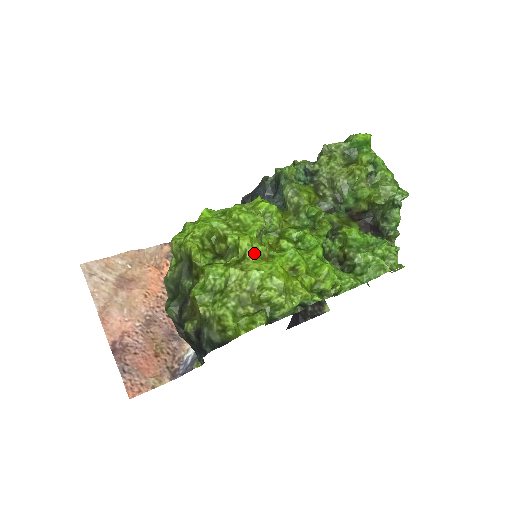
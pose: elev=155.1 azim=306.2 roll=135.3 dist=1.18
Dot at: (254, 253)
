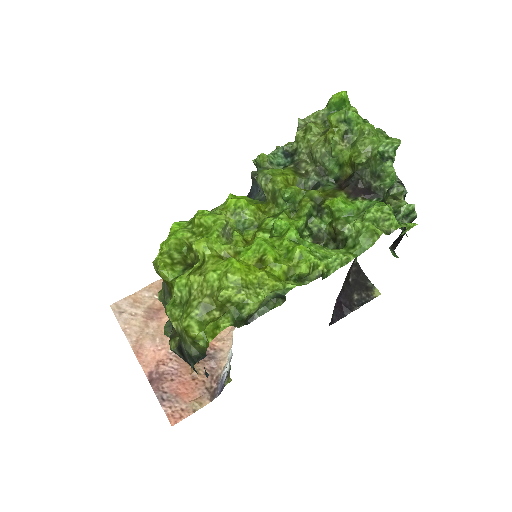
Dot at: (213, 254)
